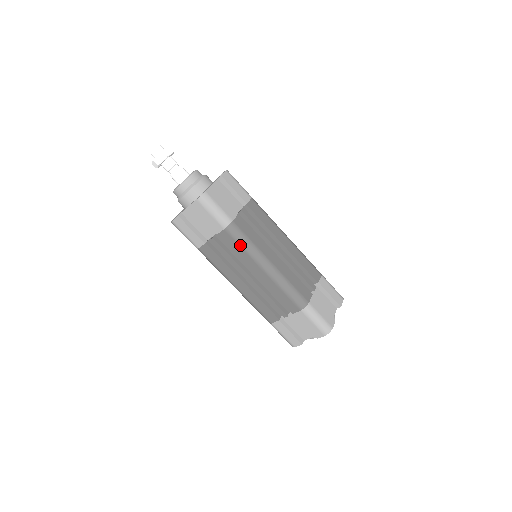
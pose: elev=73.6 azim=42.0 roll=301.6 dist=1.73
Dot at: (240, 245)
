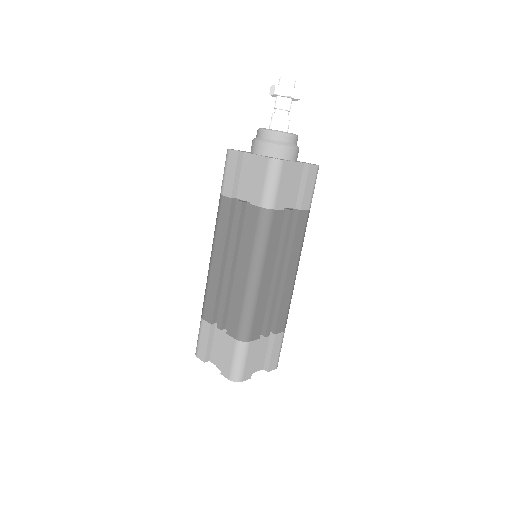
Dot at: (256, 234)
